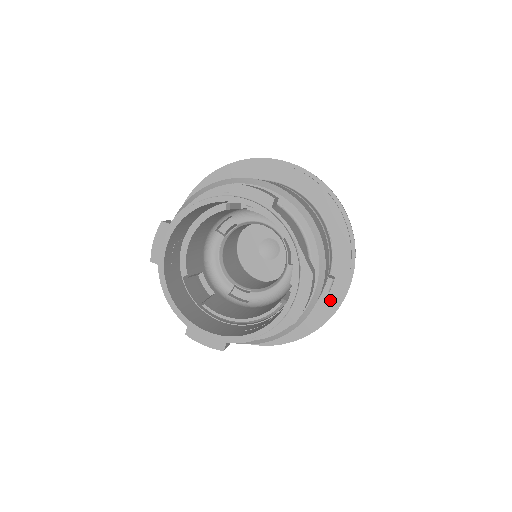
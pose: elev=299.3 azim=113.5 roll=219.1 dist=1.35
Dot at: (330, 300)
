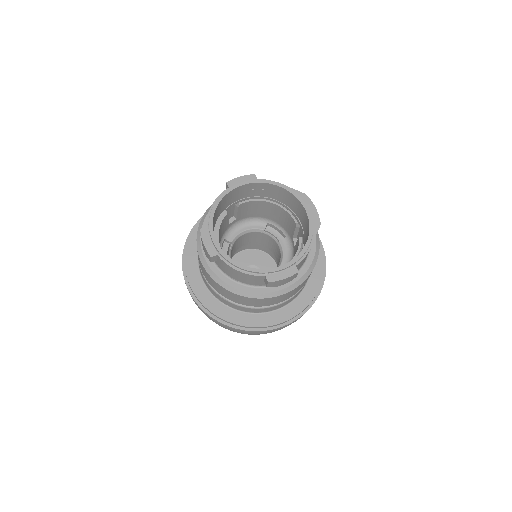
Dot at: occluded
